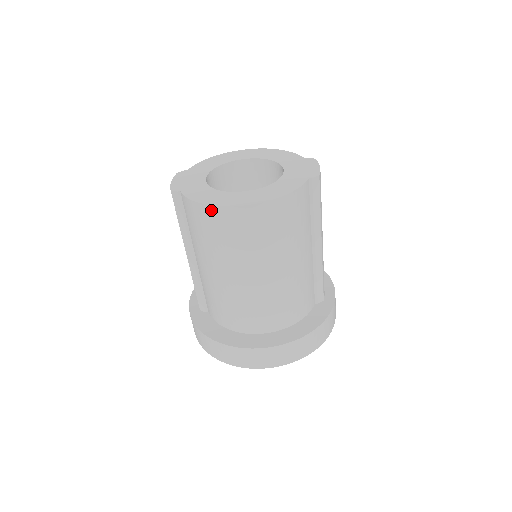
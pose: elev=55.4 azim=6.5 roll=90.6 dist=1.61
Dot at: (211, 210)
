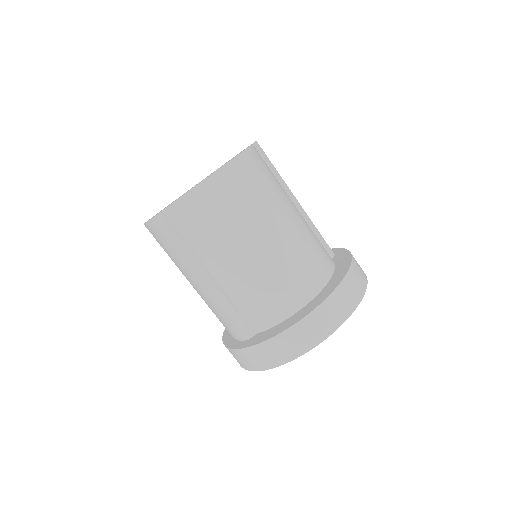
Dot at: (202, 188)
